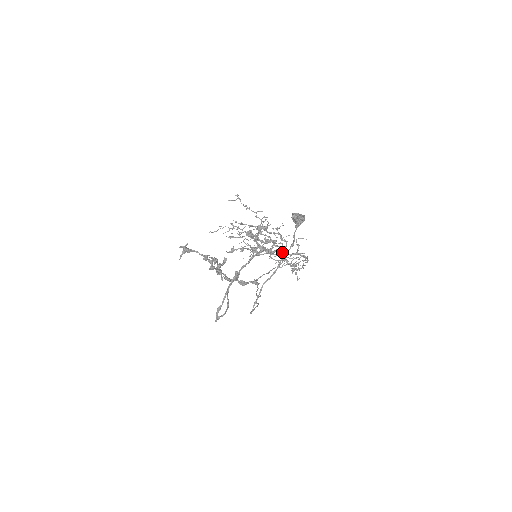
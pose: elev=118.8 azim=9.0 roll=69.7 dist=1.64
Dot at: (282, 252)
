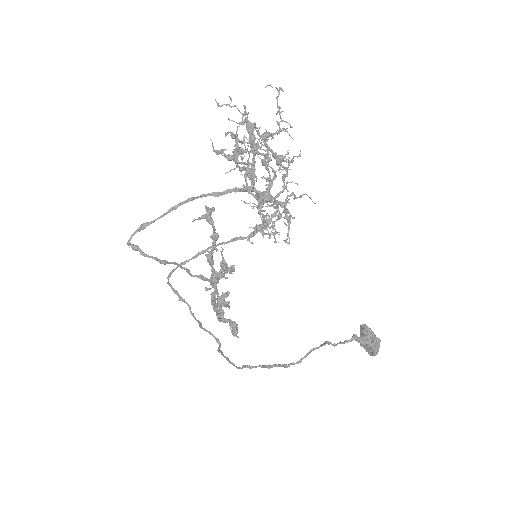
Dot at: (268, 191)
